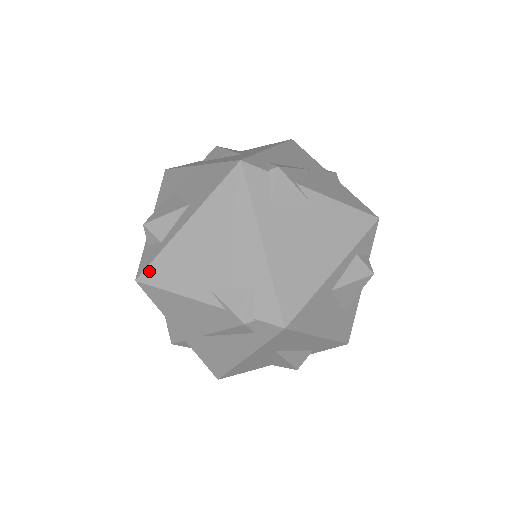
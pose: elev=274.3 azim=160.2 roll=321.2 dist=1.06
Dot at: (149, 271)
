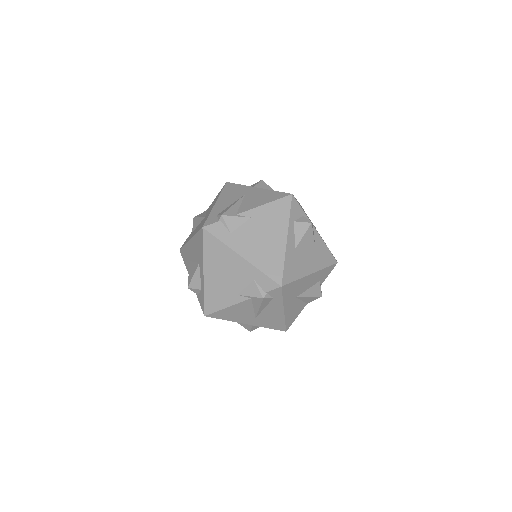
Dot at: (206, 307)
